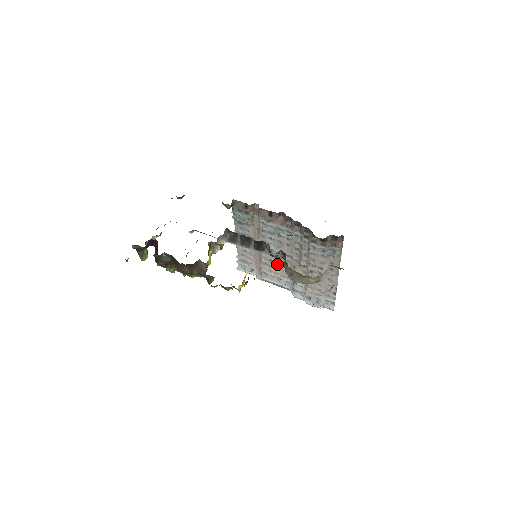
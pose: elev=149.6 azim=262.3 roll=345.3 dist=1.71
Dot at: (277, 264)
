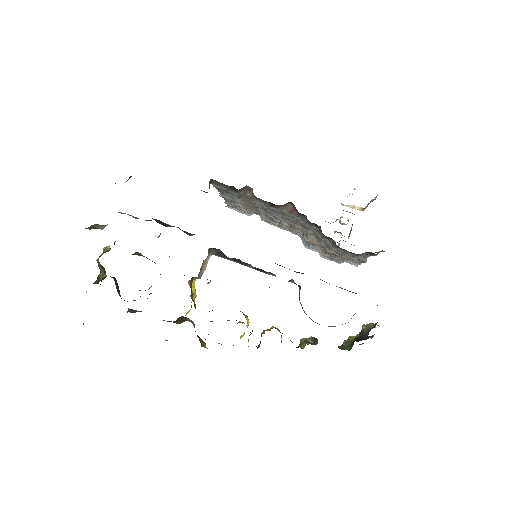
Dot at: occluded
